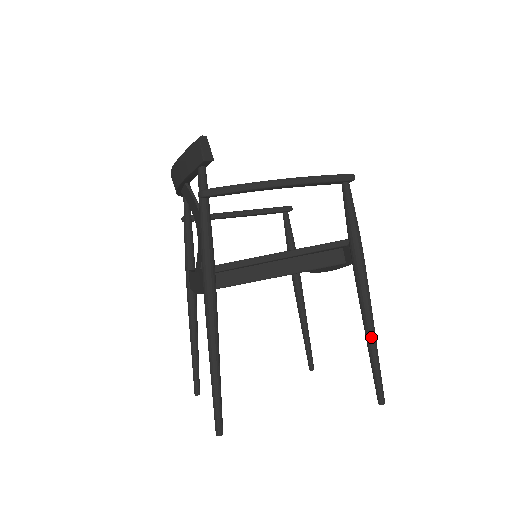
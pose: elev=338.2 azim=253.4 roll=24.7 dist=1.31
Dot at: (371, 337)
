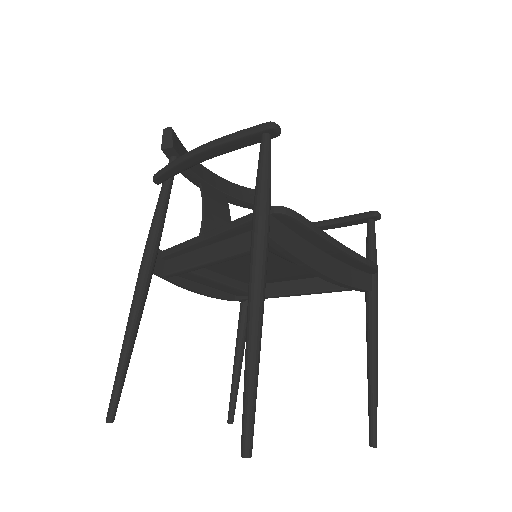
Dot at: (246, 342)
